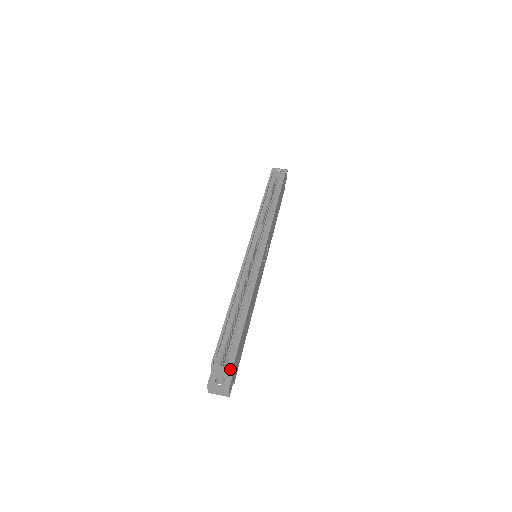
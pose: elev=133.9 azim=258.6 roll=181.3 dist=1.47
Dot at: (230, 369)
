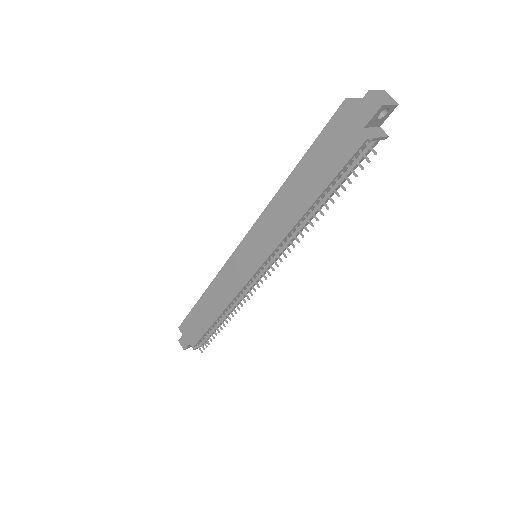
Dot at: (360, 98)
